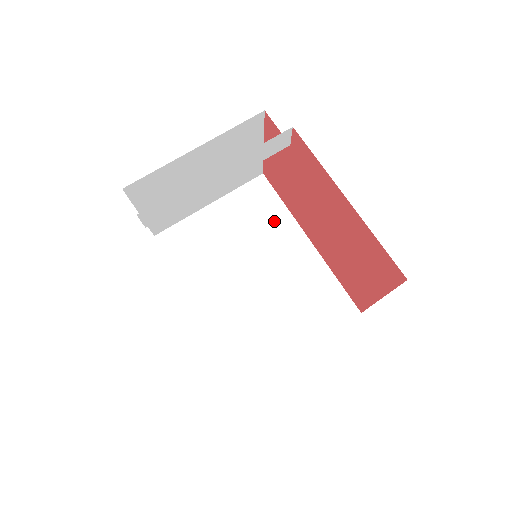
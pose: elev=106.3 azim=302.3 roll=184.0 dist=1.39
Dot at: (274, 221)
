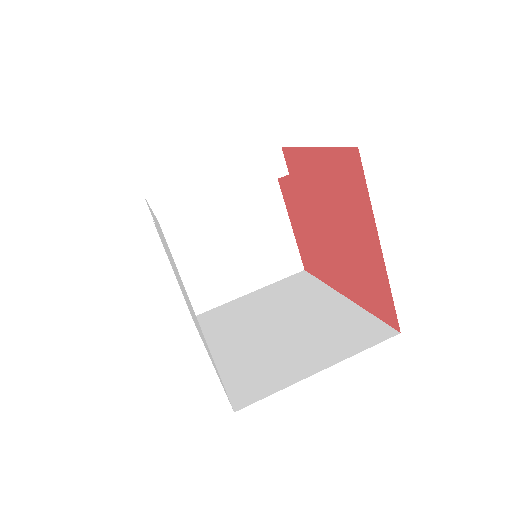
Dot at: (308, 291)
